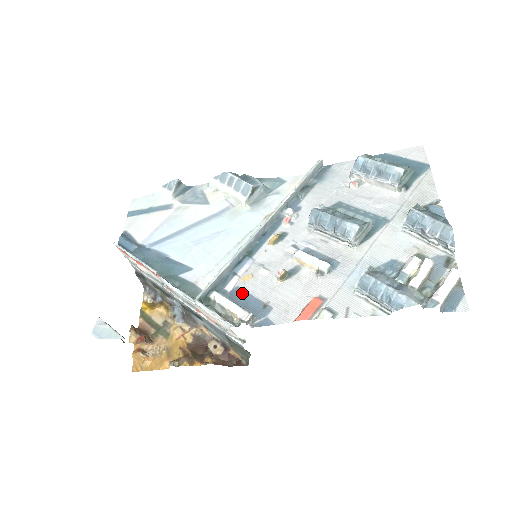
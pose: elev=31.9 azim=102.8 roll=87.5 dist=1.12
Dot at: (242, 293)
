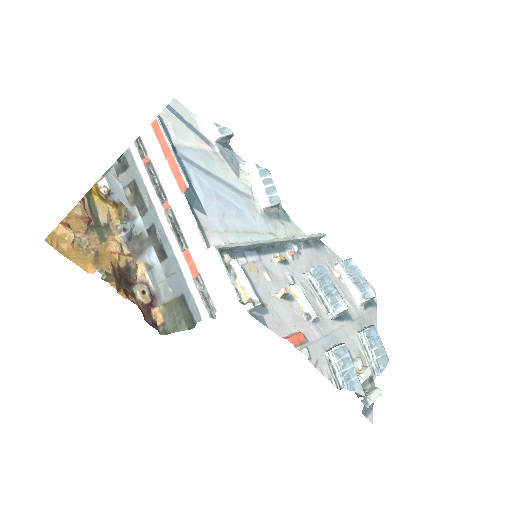
Dot at: (247, 277)
